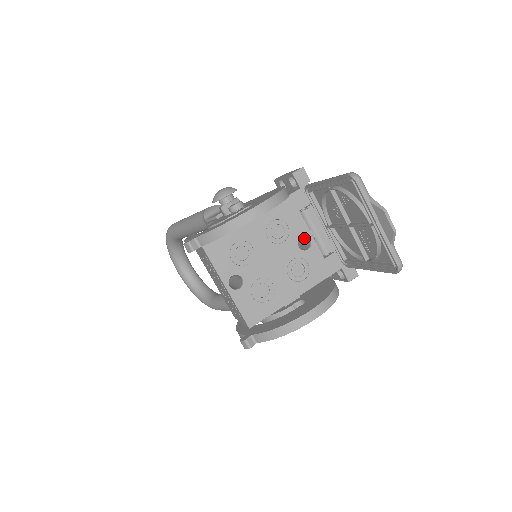
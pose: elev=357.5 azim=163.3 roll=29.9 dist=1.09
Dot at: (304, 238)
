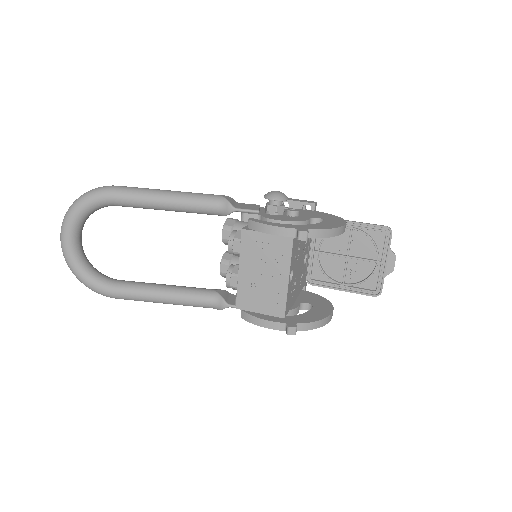
Dot at: occluded
